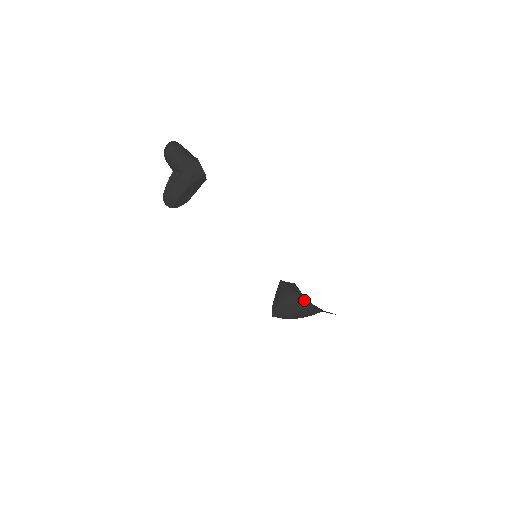
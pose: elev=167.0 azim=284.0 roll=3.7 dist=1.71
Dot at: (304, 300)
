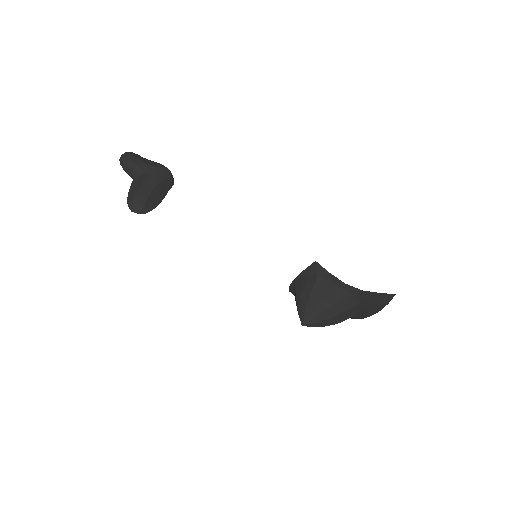
Dot at: (334, 285)
